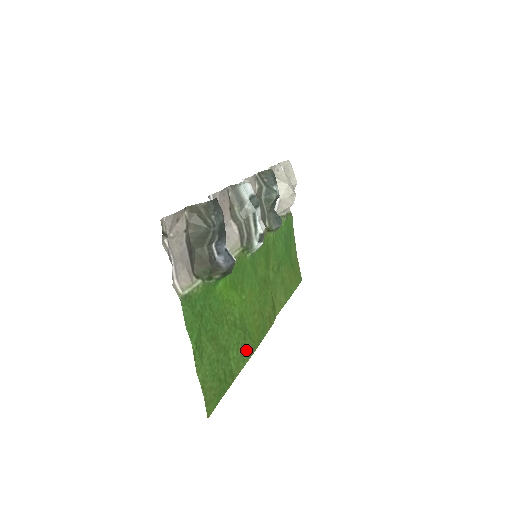
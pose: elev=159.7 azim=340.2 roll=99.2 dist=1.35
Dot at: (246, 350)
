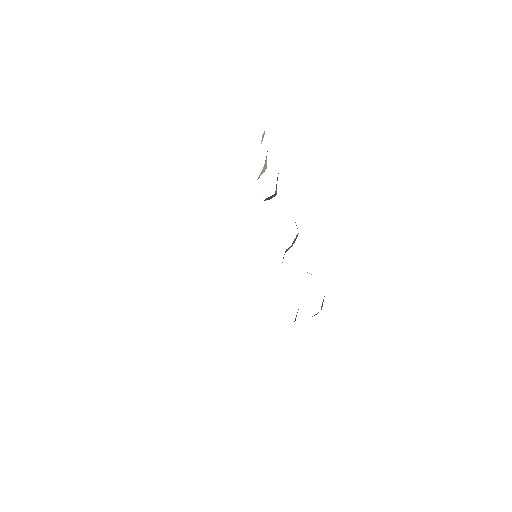
Dot at: occluded
